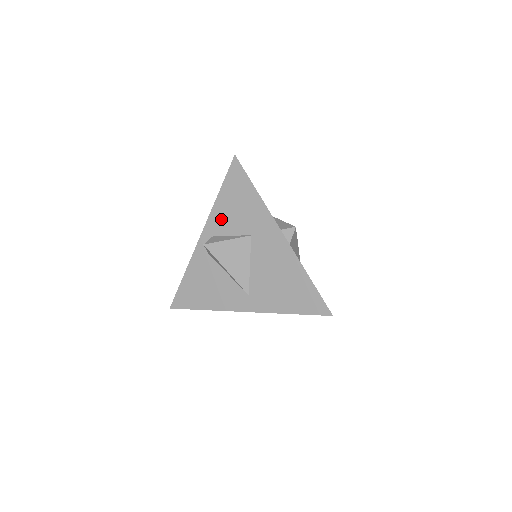
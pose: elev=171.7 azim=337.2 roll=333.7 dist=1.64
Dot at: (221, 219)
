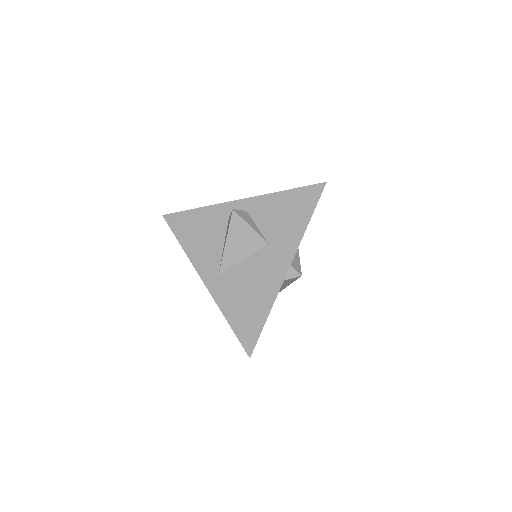
Dot at: (265, 208)
